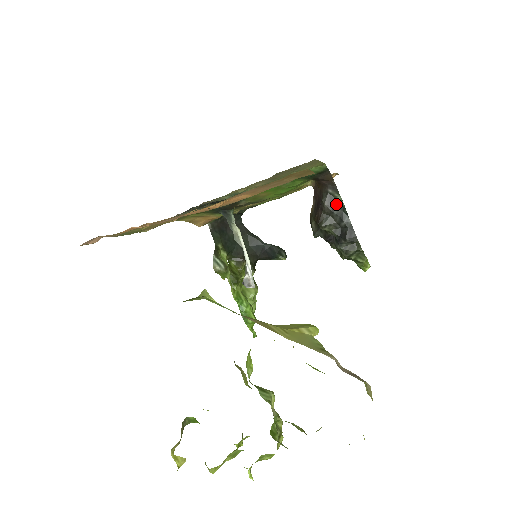
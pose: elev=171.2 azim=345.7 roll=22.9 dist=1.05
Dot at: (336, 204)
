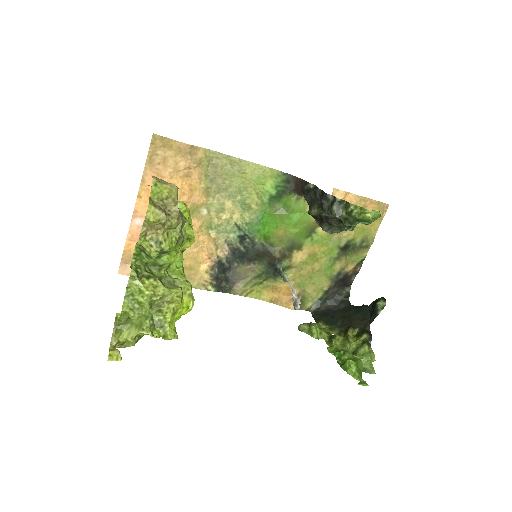
Dot at: (312, 191)
